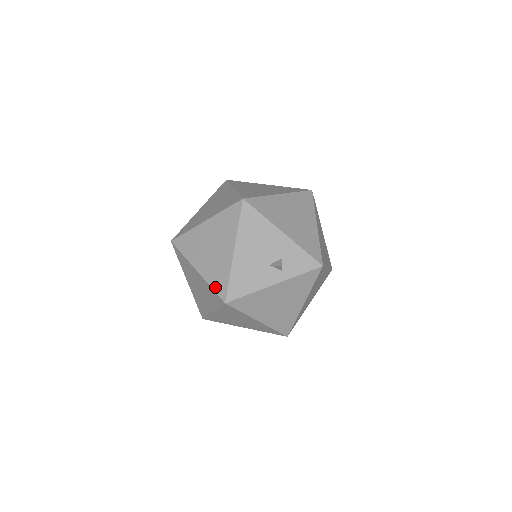
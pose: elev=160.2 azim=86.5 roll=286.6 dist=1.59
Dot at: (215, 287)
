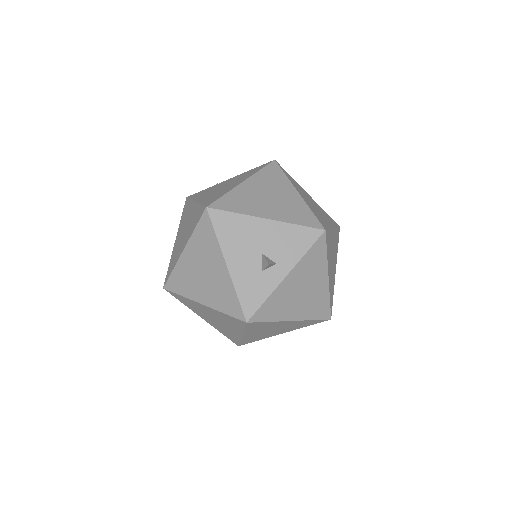
Dot at: occluded
